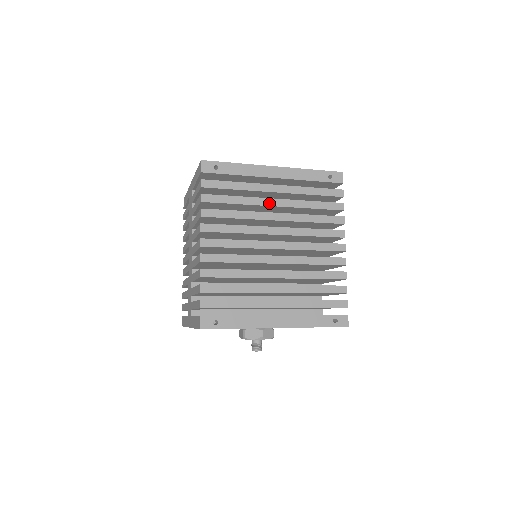
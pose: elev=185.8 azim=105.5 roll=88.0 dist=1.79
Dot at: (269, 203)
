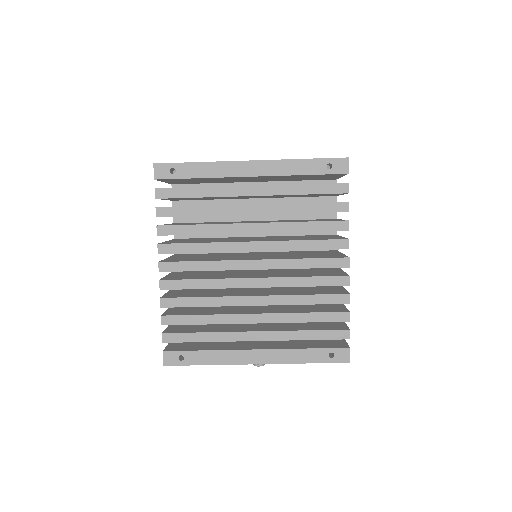
Dot at: (243, 211)
